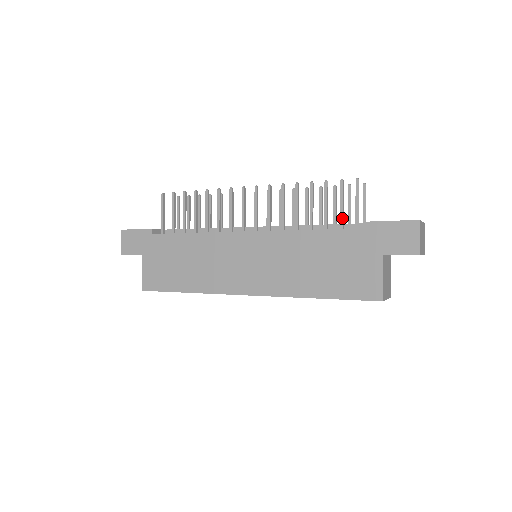
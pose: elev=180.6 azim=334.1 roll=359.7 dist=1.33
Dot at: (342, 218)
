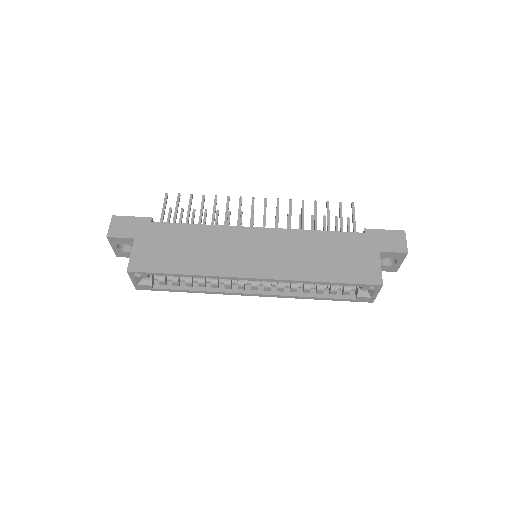
Dot at: (342, 227)
